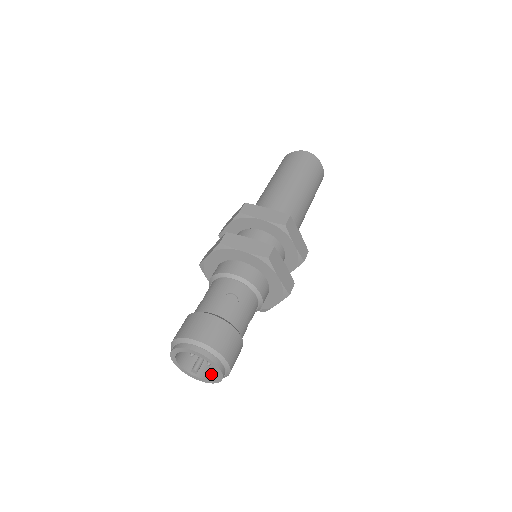
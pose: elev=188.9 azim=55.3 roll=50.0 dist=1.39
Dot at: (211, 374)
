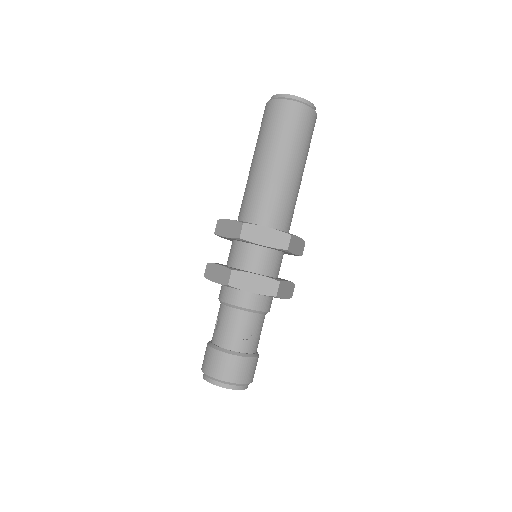
Dot at: occluded
